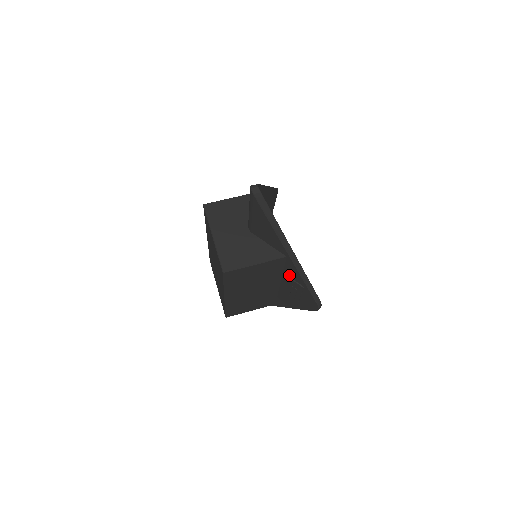
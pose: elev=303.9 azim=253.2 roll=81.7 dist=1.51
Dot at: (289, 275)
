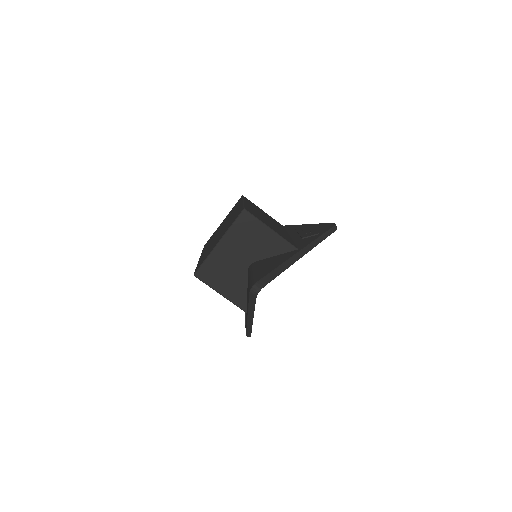
Dot at: occluded
